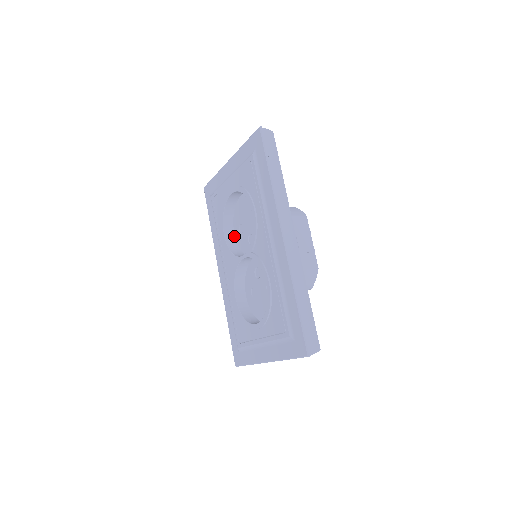
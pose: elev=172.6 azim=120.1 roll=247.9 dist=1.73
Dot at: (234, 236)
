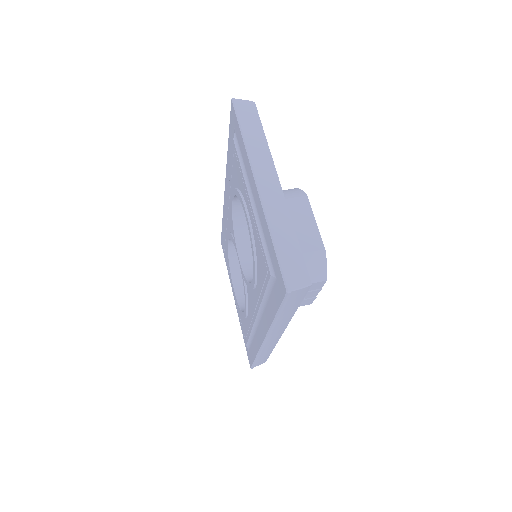
Dot at: occluded
